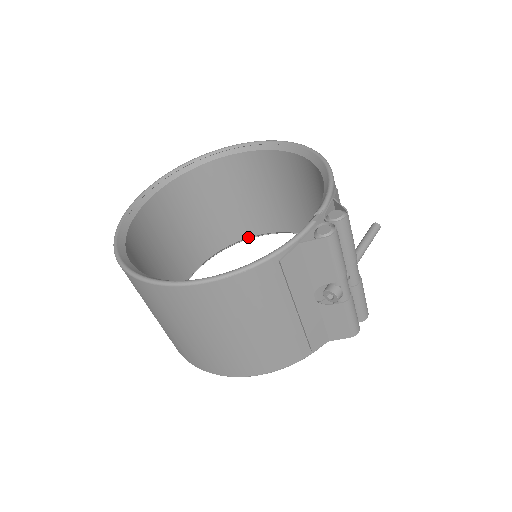
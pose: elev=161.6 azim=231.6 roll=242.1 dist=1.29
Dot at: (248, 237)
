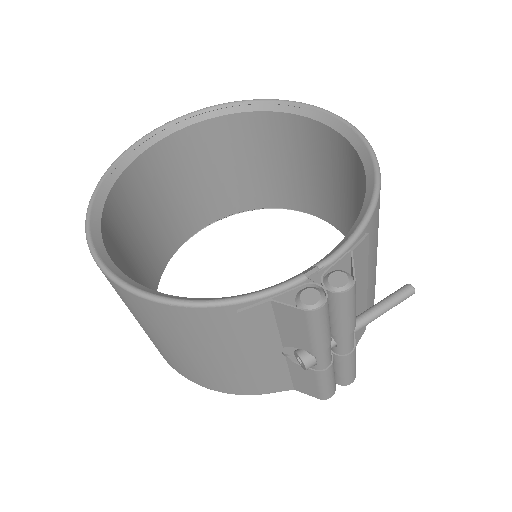
Dot at: (284, 208)
